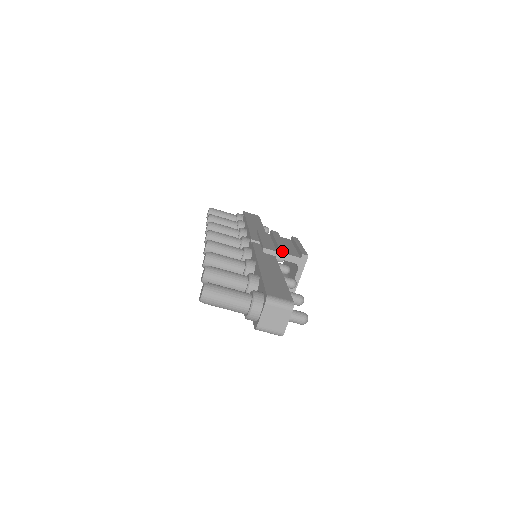
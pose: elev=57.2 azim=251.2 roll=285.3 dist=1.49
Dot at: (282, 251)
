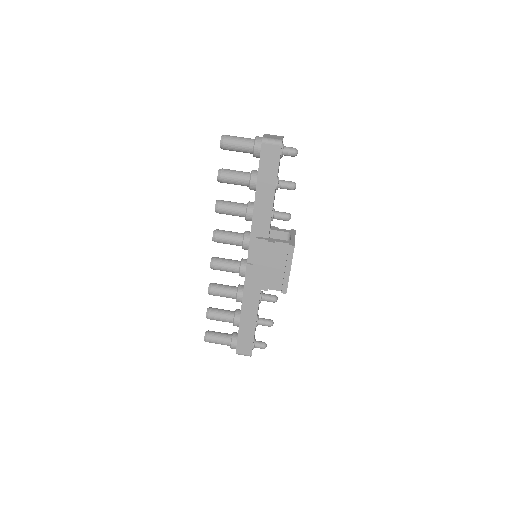
Dot at: (274, 227)
